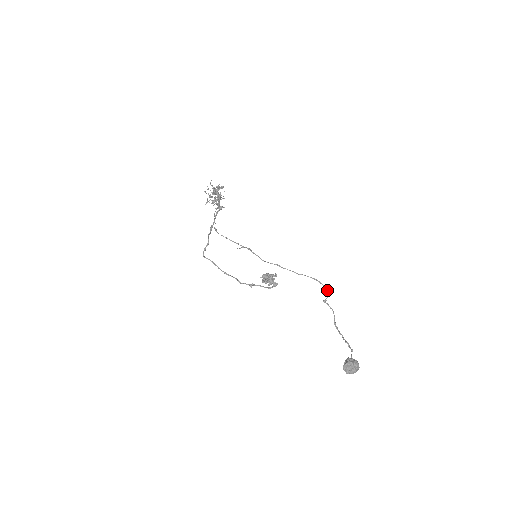
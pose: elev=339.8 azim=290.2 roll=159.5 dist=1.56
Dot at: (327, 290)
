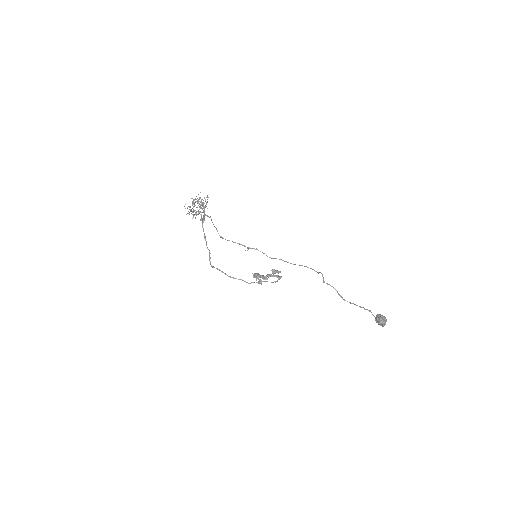
Dot at: (321, 273)
